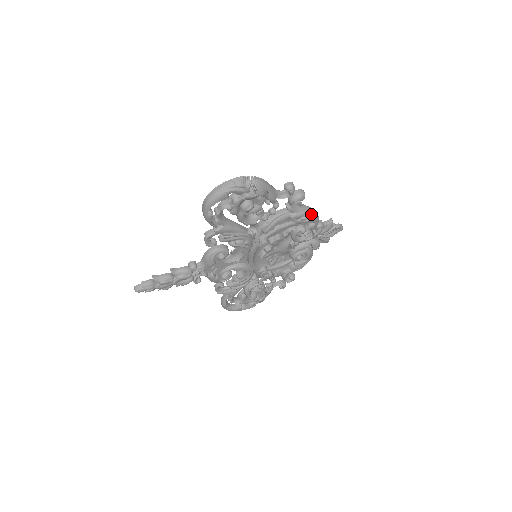
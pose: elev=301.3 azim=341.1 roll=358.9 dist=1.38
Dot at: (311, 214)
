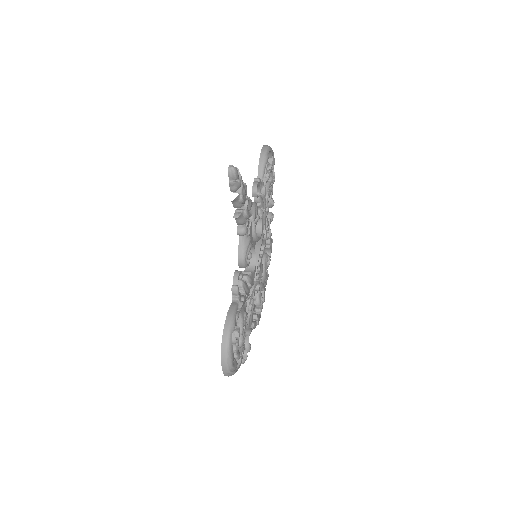
Dot at: occluded
